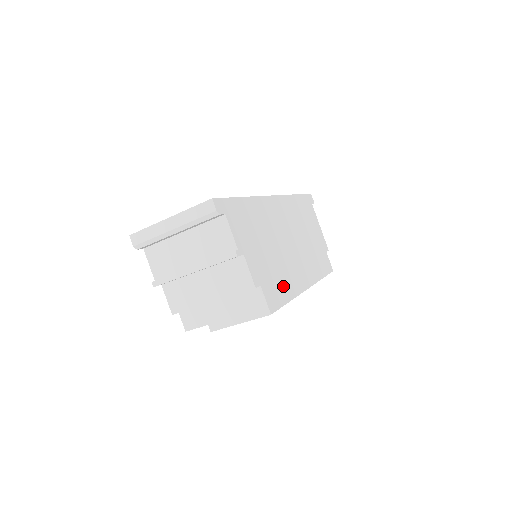
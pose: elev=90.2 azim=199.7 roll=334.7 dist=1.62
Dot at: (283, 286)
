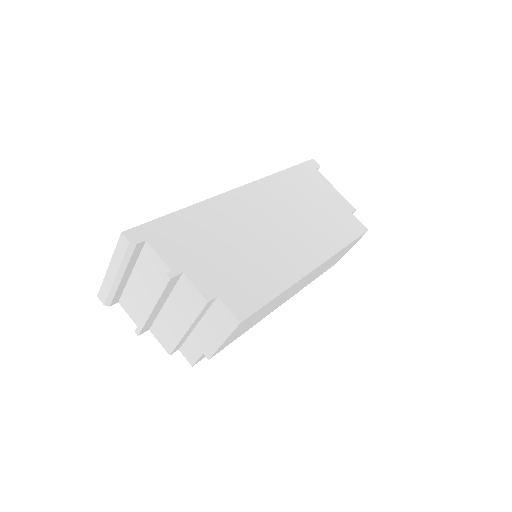
Dot at: (263, 282)
